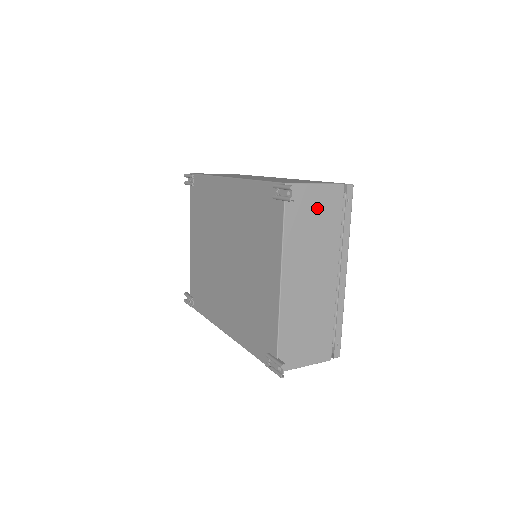
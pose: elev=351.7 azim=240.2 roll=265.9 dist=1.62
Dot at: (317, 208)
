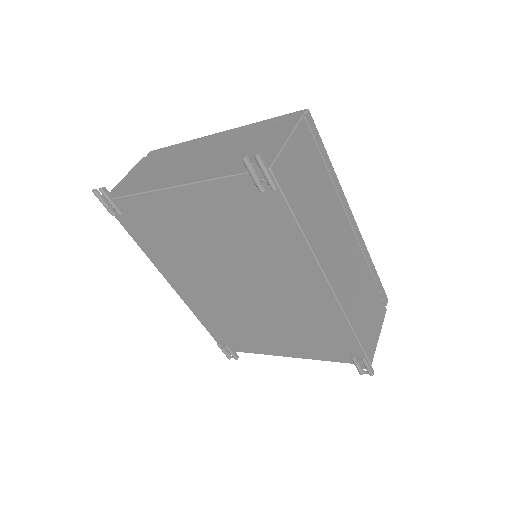
Dot at: occluded
